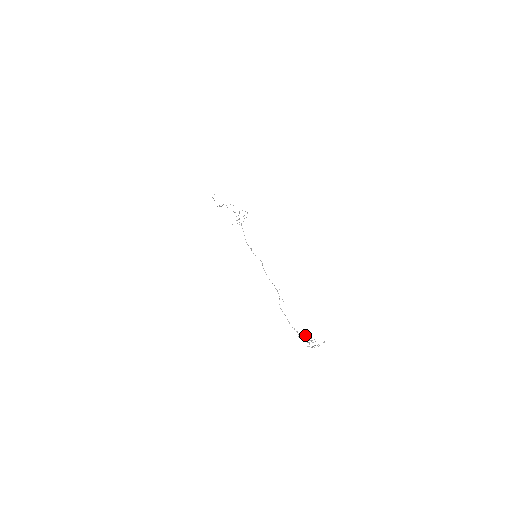
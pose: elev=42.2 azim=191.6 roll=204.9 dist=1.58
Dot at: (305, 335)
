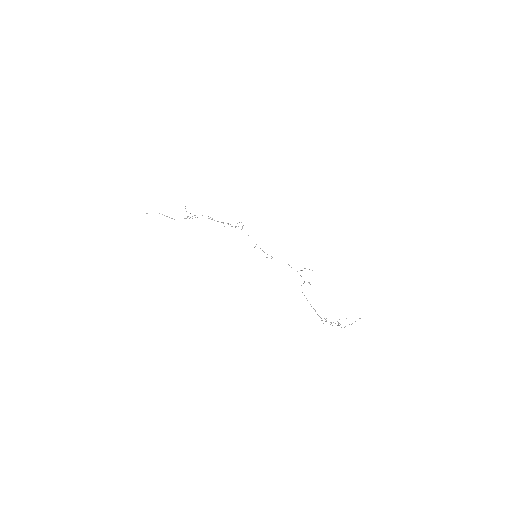
Dot at: (325, 321)
